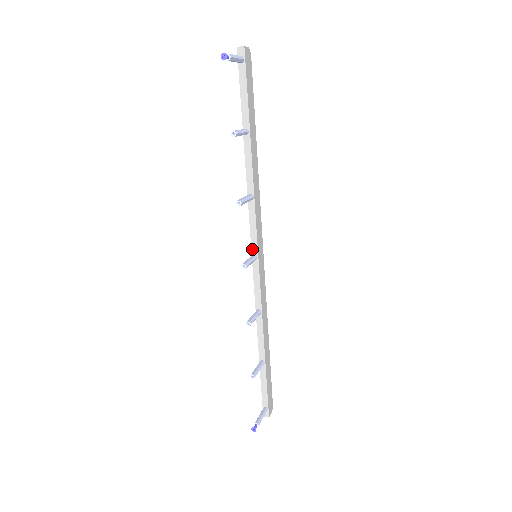
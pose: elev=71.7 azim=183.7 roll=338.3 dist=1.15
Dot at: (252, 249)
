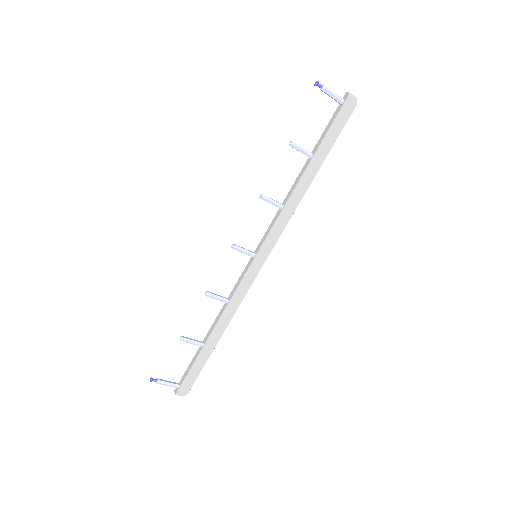
Dot at: (257, 248)
